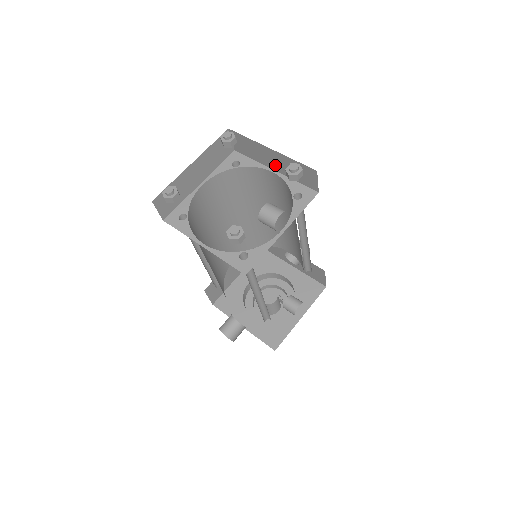
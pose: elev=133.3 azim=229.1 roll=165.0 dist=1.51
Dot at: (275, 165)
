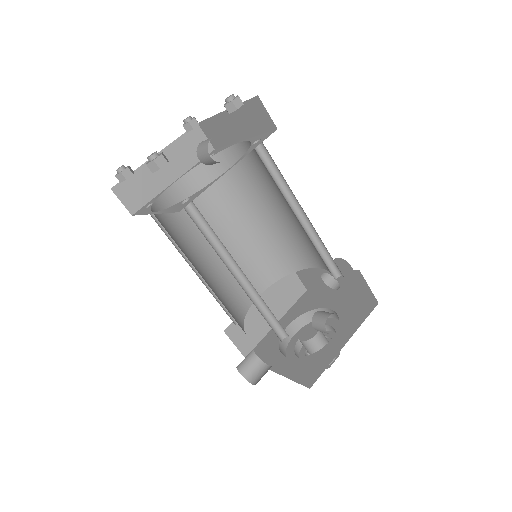
Dot at: (239, 132)
